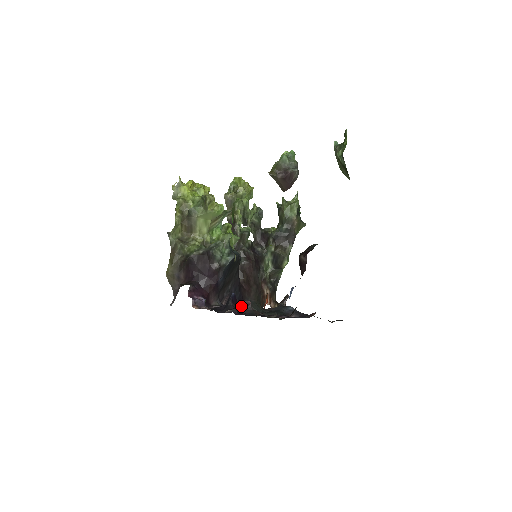
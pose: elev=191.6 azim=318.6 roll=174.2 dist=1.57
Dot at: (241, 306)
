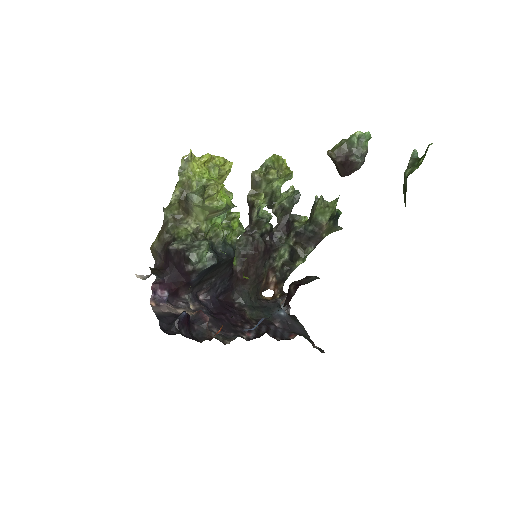
Dot at: (199, 318)
